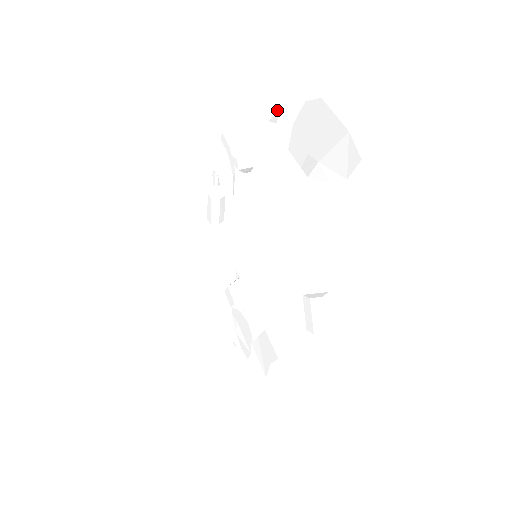
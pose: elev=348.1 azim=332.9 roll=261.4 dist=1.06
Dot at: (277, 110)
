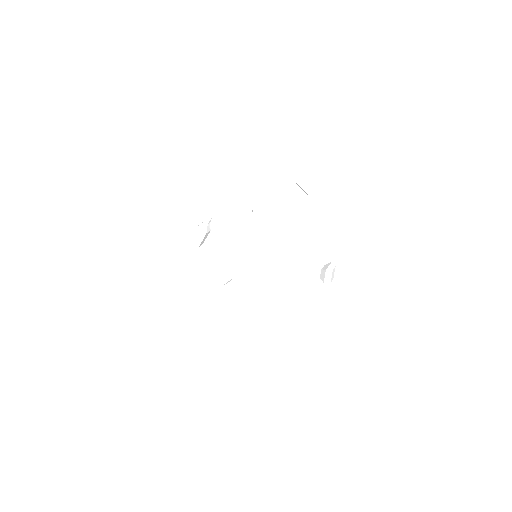
Dot at: (310, 187)
